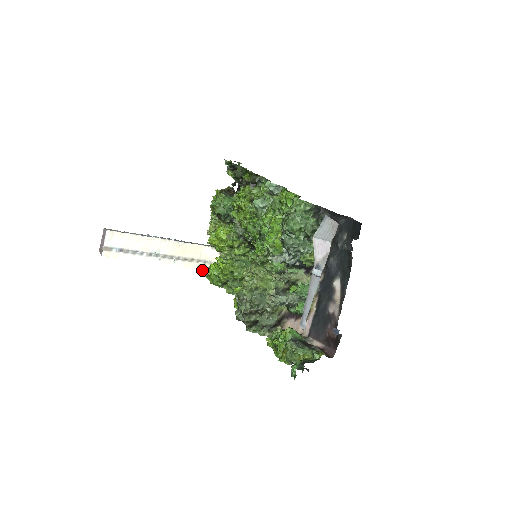
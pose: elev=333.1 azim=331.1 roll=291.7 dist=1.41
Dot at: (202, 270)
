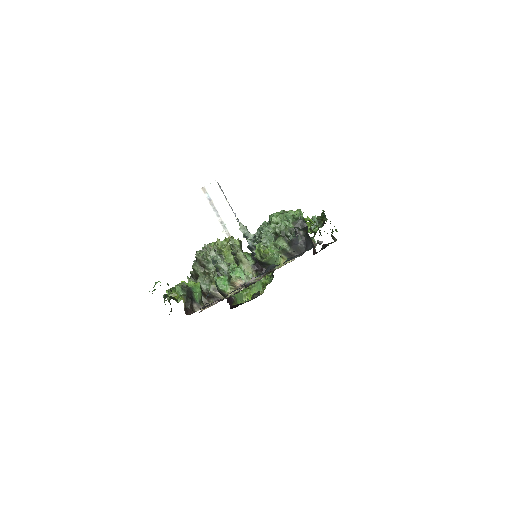
Dot at: occluded
